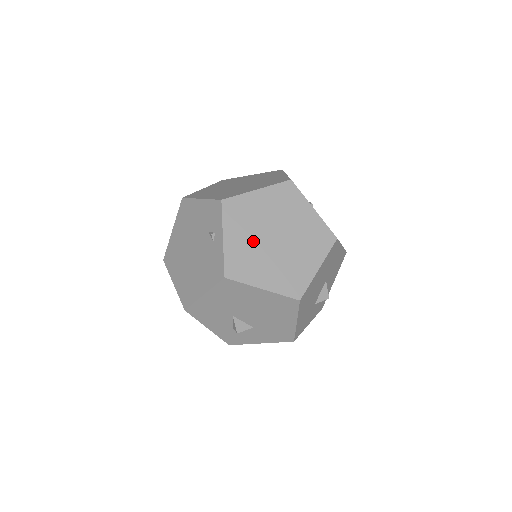
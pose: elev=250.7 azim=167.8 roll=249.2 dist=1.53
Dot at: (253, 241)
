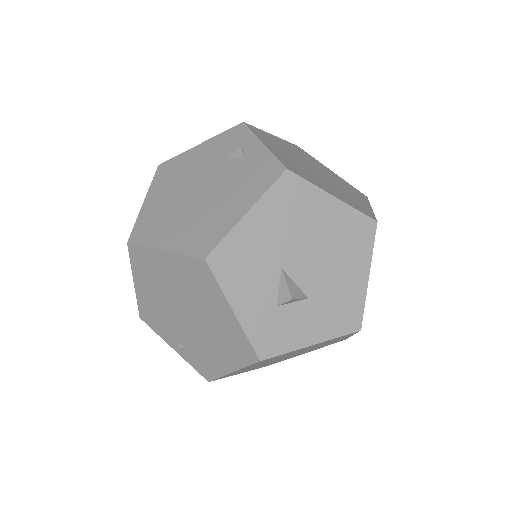
Dot at: (295, 160)
